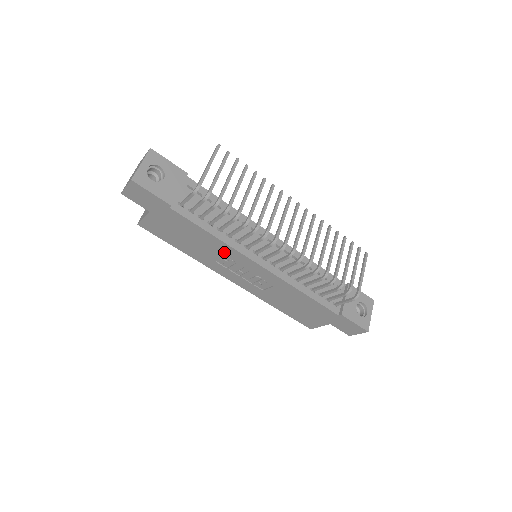
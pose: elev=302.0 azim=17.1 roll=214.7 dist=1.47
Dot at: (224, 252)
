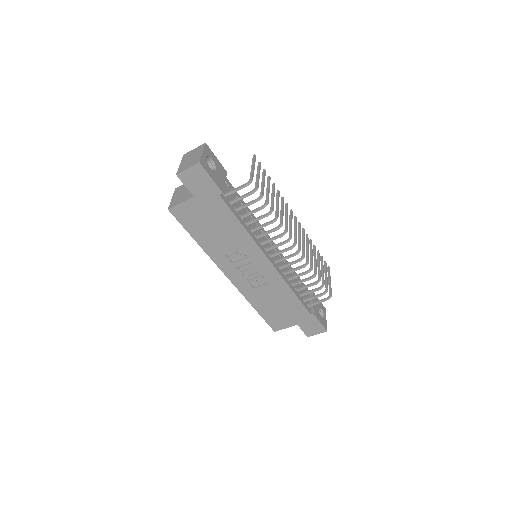
Dot at: (242, 245)
